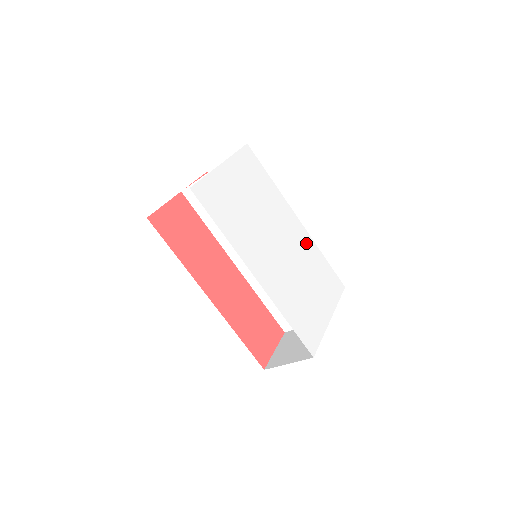
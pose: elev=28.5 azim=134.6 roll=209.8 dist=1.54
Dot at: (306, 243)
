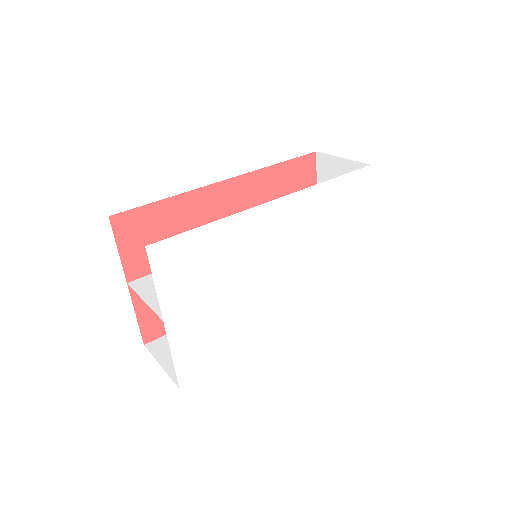
Dot at: (302, 209)
